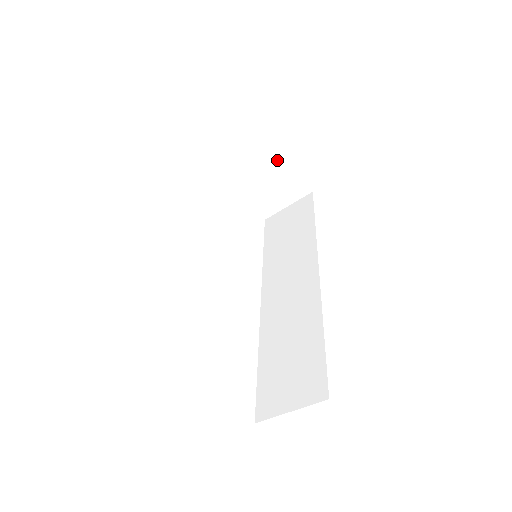
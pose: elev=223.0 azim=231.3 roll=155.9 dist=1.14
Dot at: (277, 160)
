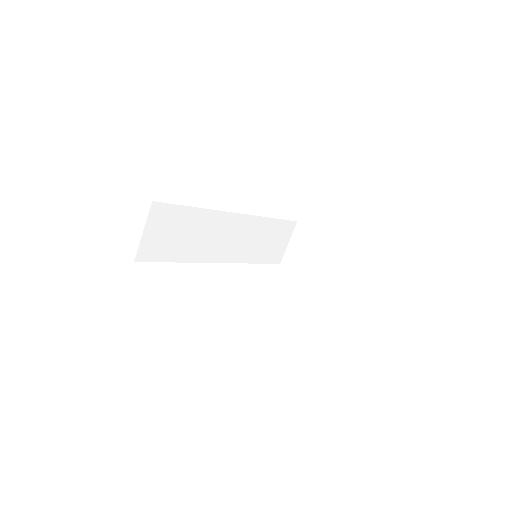
Dot at: (319, 239)
